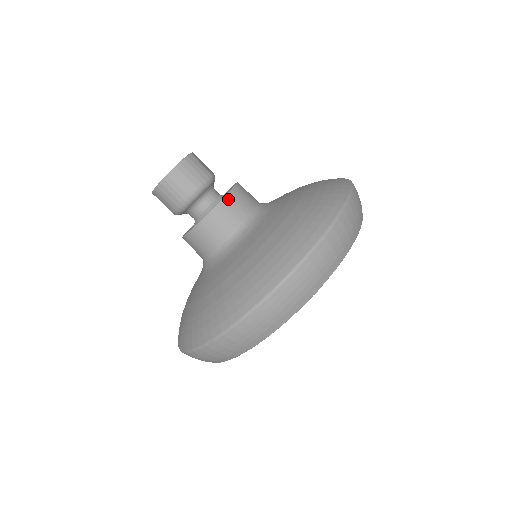
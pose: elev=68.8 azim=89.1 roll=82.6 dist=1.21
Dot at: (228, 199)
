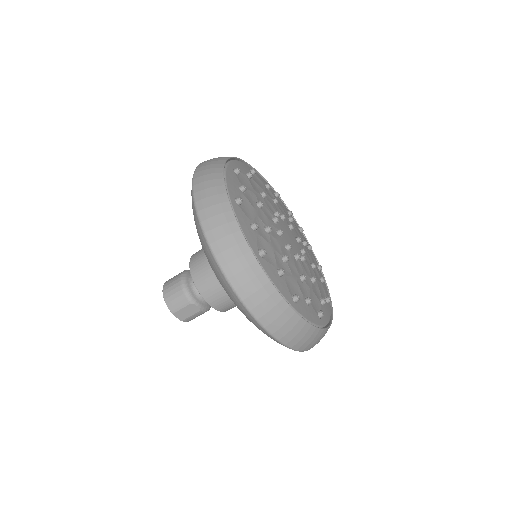
Dot at: occluded
